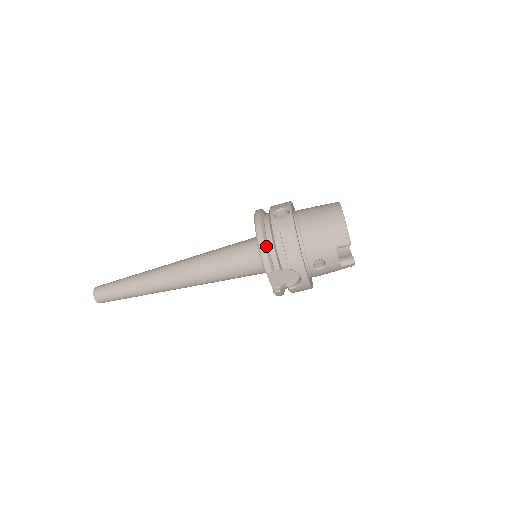
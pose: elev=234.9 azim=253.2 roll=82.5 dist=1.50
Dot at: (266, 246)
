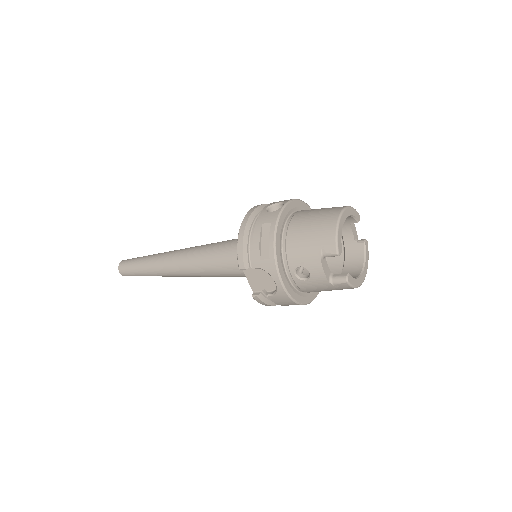
Dot at: (245, 238)
